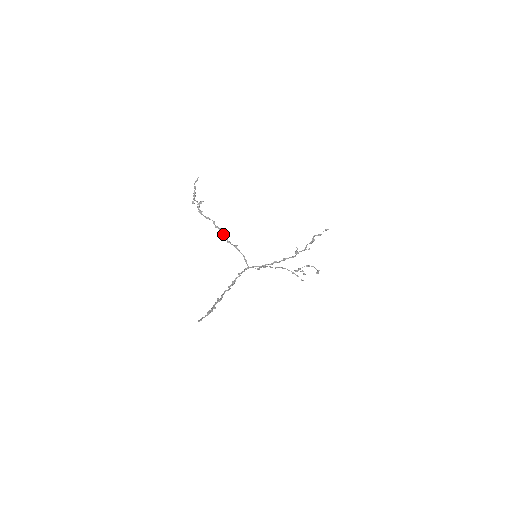
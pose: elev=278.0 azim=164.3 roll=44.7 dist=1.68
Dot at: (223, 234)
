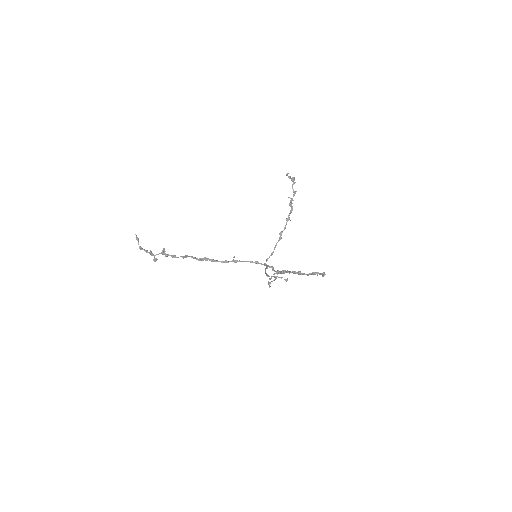
Dot at: (213, 260)
